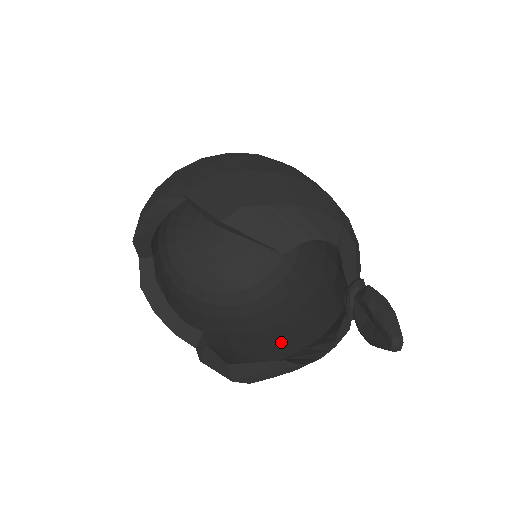
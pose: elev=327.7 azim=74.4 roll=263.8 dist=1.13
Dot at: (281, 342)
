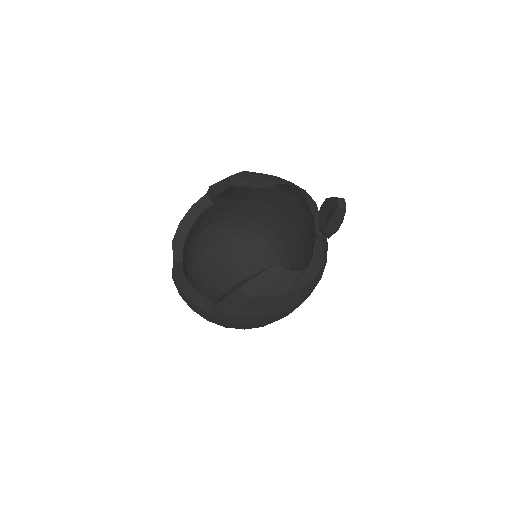
Dot at: occluded
